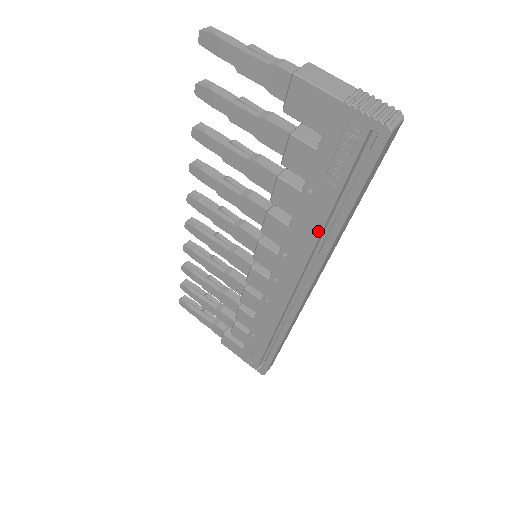
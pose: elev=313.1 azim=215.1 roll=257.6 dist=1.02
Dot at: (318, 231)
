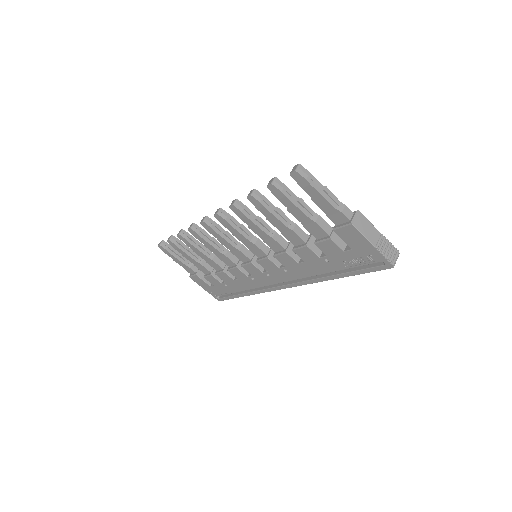
Dot at: (319, 274)
